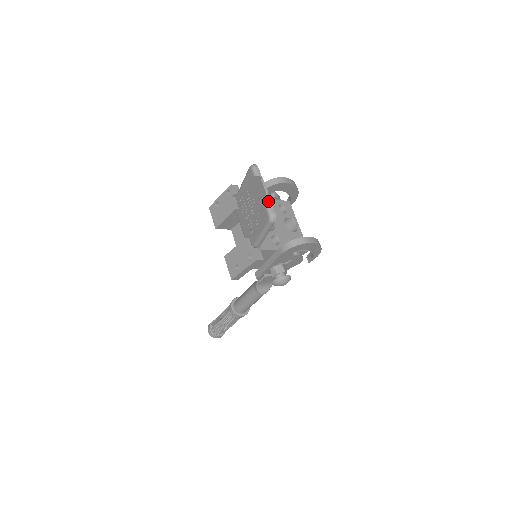
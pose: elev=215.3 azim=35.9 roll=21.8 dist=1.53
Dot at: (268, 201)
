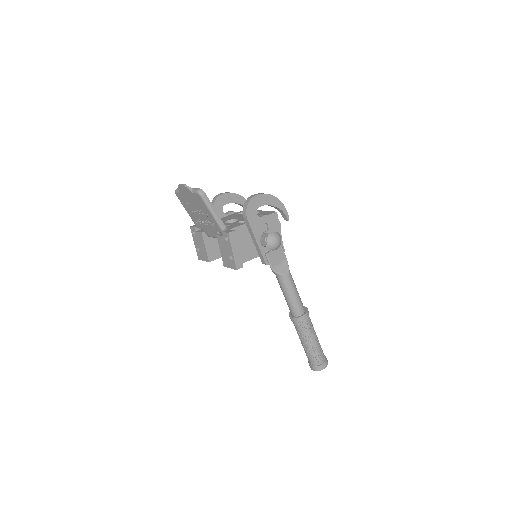
Dot at: (191, 189)
